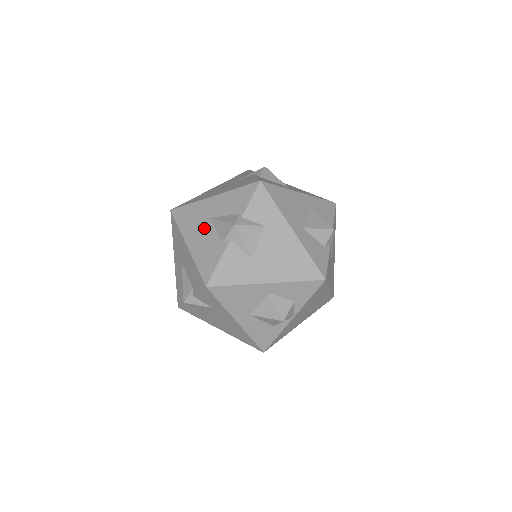
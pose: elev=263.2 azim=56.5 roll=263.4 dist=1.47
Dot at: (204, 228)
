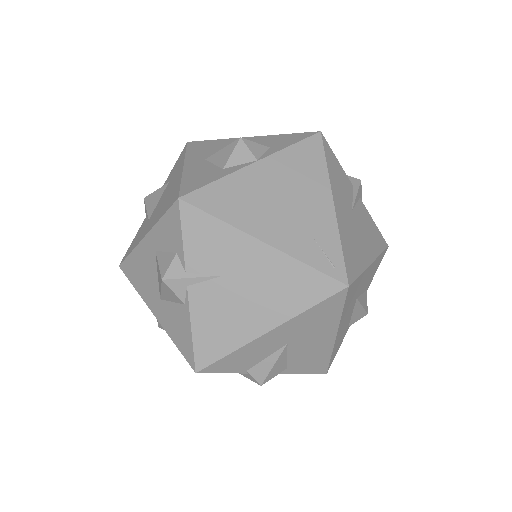
Dot at: occluded
